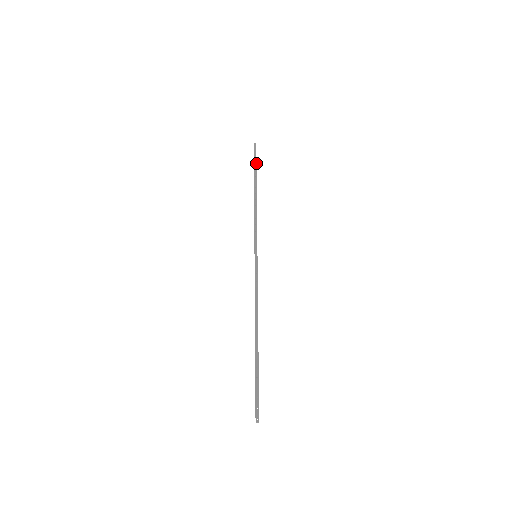
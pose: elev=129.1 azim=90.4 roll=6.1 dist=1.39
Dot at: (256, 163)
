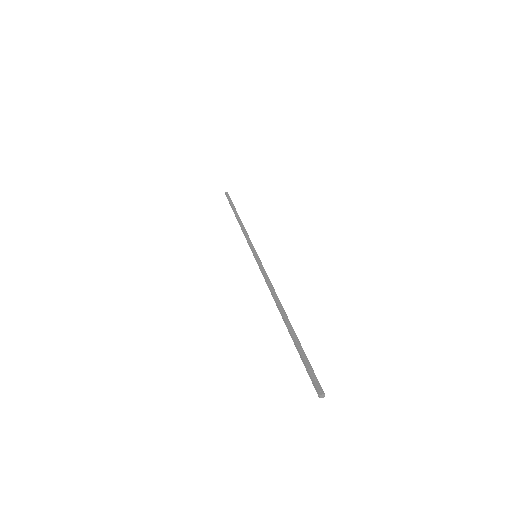
Dot at: (232, 202)
